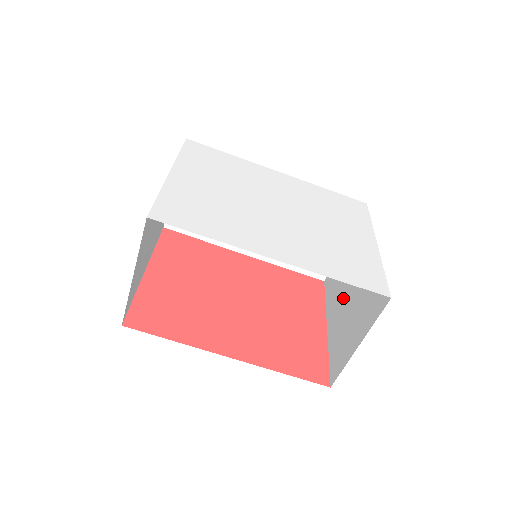
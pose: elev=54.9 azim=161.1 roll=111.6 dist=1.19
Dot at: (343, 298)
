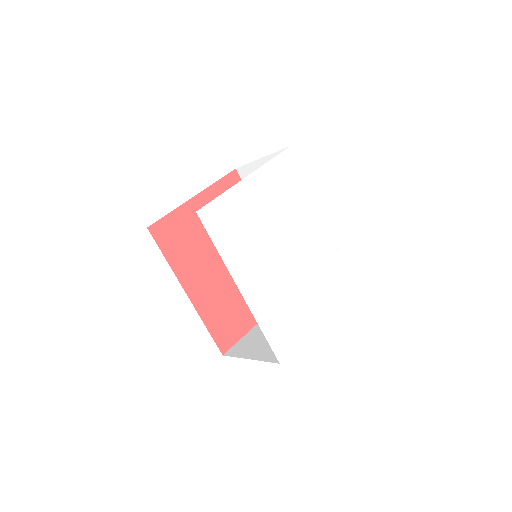
Dot at: occluded
